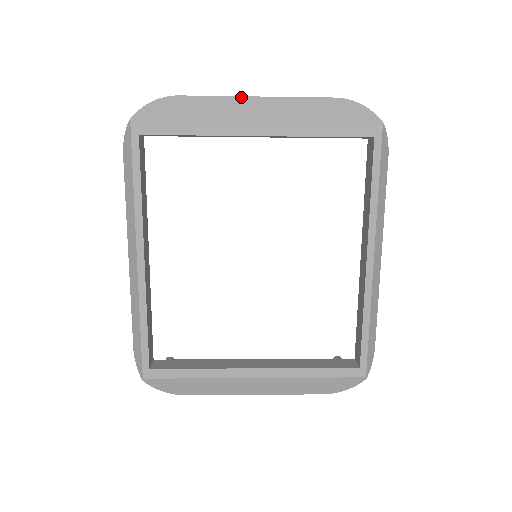
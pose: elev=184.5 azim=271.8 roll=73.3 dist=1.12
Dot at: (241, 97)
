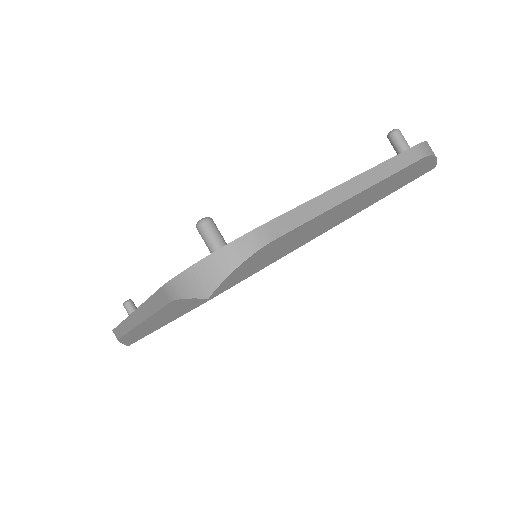
Dot at: (342, 203)
